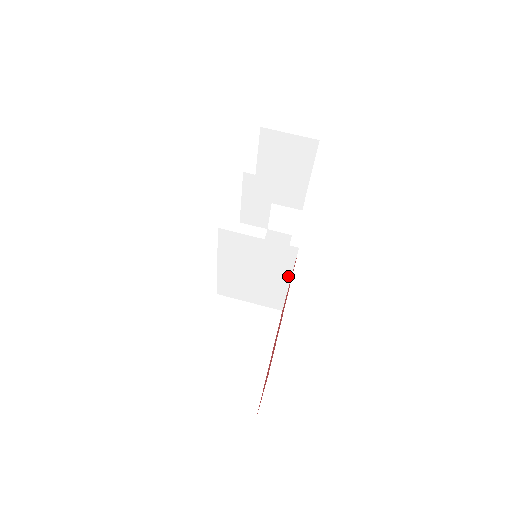
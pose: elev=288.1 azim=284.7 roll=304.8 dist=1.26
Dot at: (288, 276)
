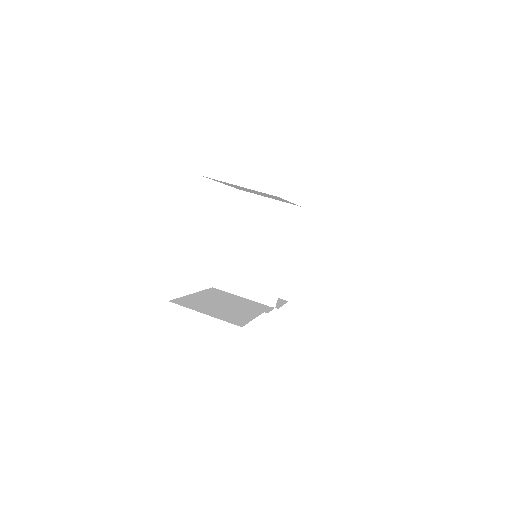
Dot at: (286, 247)
